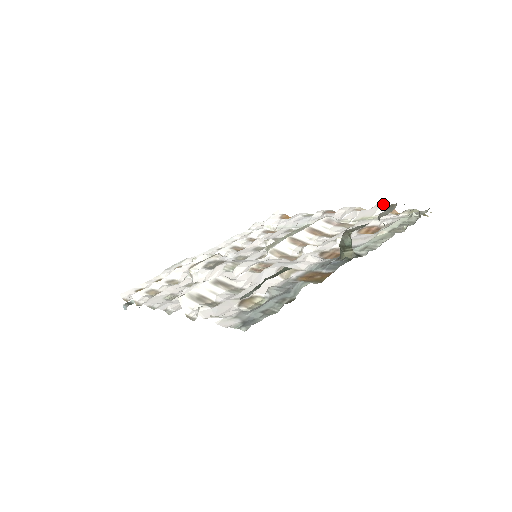
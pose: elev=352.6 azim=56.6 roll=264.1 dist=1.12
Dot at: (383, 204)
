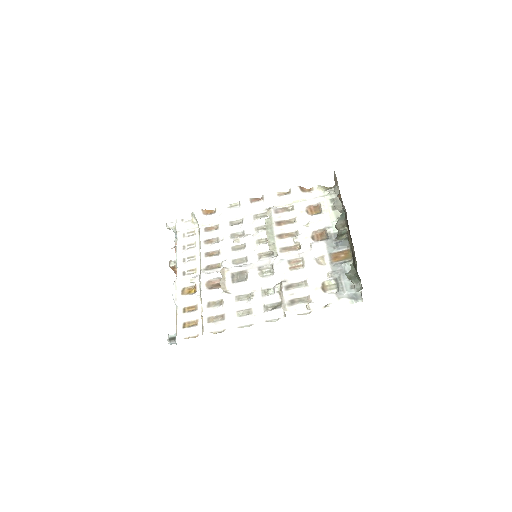
Dot at: (297, 187)
